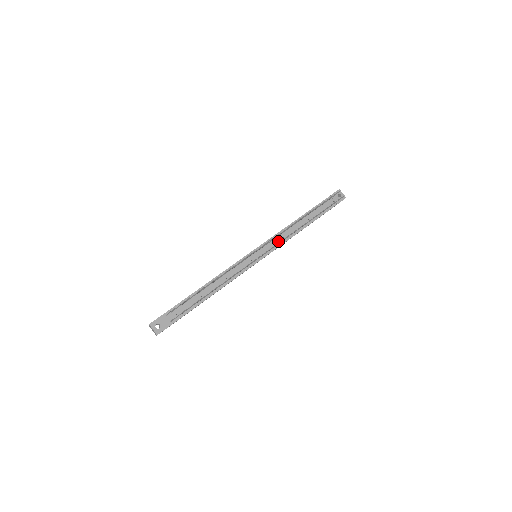
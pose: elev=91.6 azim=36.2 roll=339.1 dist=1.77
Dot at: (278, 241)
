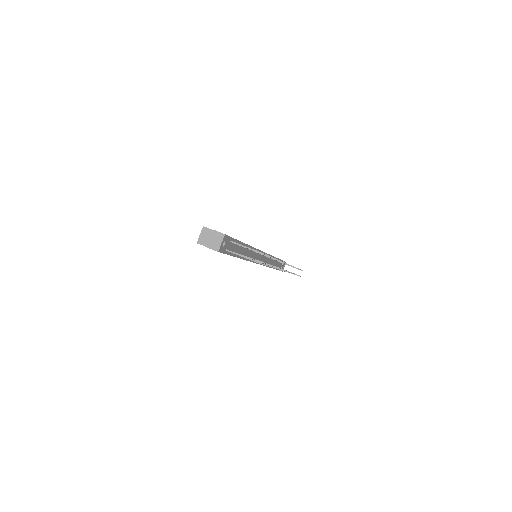
Dot at: (267, 261)
